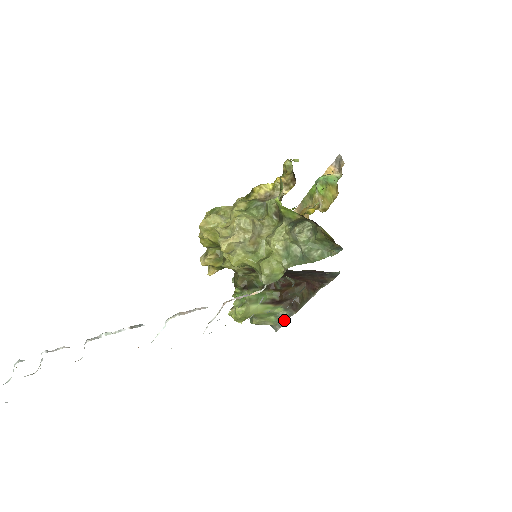
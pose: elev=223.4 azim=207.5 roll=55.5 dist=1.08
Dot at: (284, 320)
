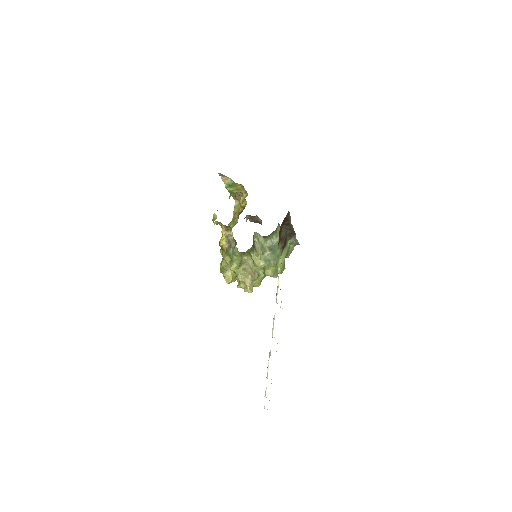
Dot at: (296, 242)
